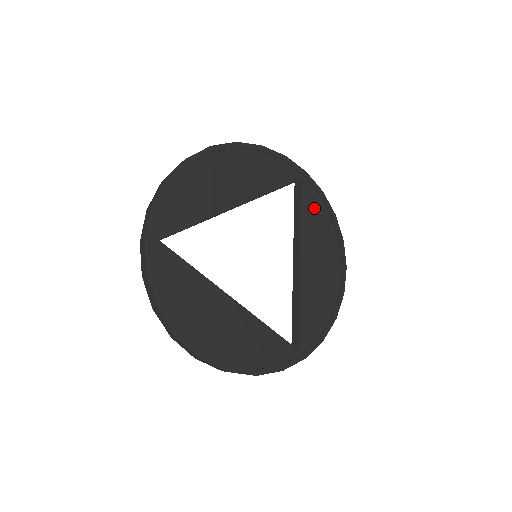
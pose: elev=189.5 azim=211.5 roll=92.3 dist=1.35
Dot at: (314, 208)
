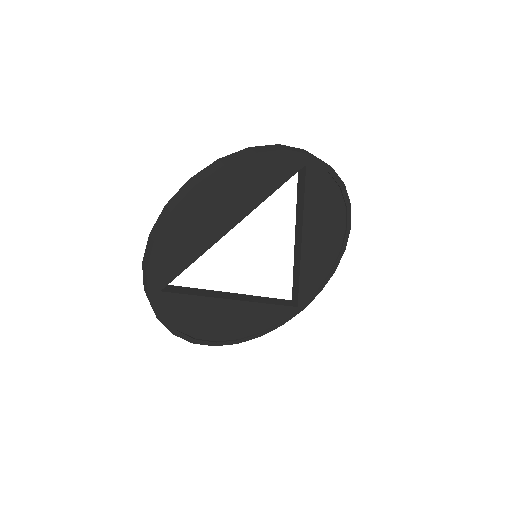
Dot at: (320, 188)
